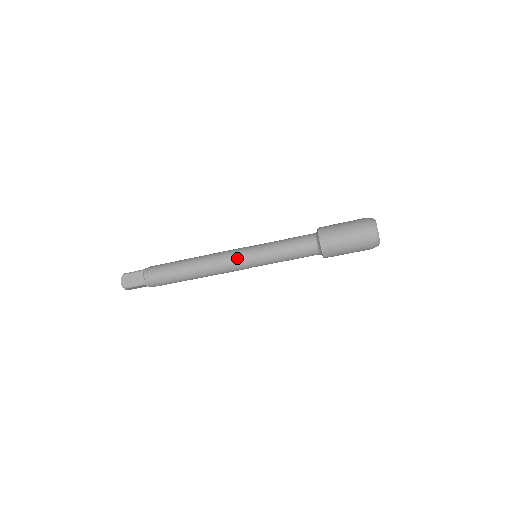
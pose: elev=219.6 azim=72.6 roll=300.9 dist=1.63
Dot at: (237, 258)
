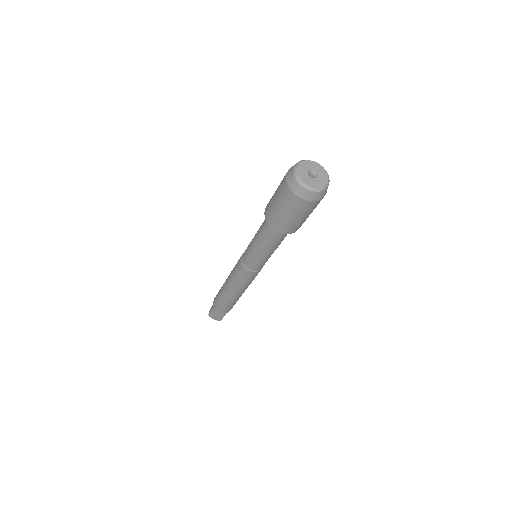
Dot at: (247, 274)
